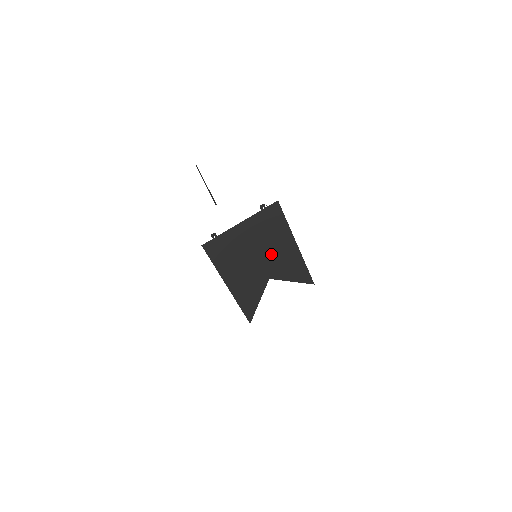
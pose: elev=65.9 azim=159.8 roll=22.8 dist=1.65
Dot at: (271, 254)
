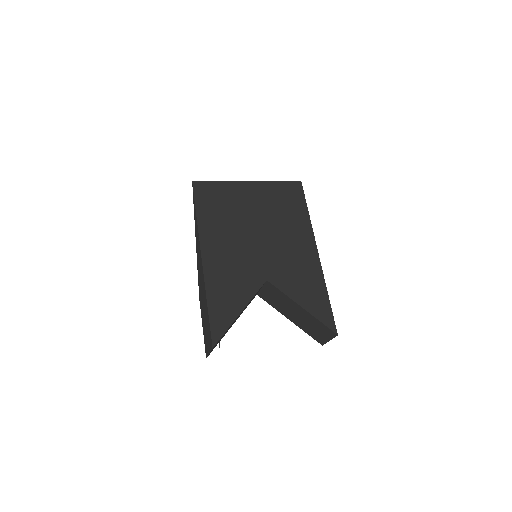
Dot at: (278, 243)
